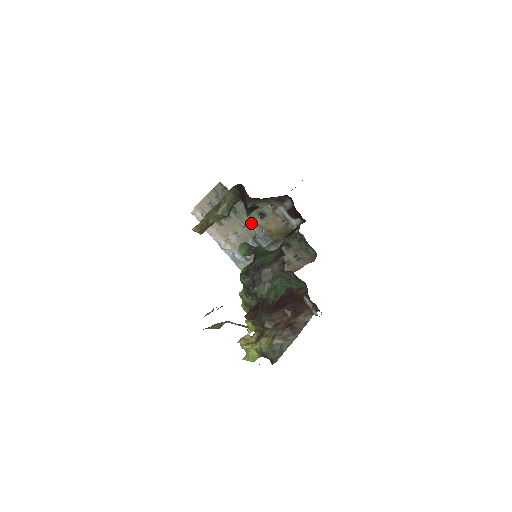
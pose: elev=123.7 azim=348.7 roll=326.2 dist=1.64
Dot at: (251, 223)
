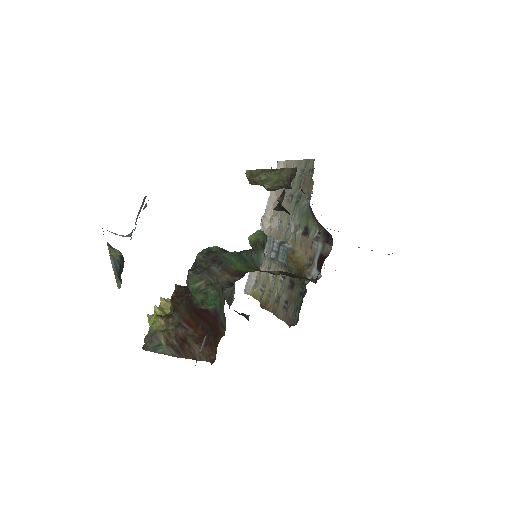
Dot at: (295, 227)
